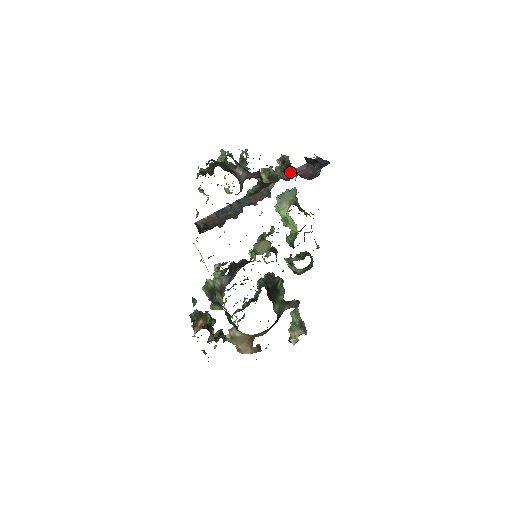
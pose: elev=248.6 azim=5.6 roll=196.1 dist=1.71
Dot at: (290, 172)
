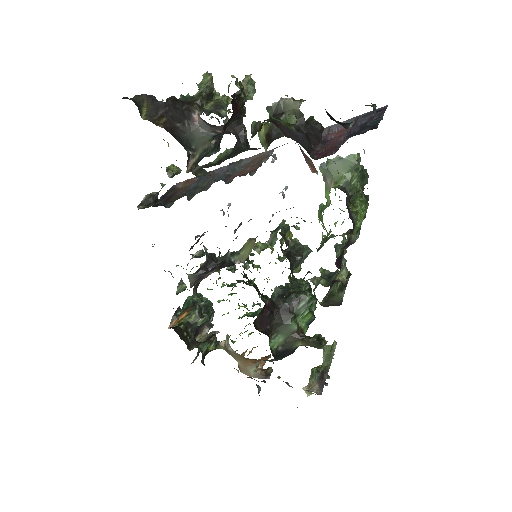
Dot at: (326, 128)
